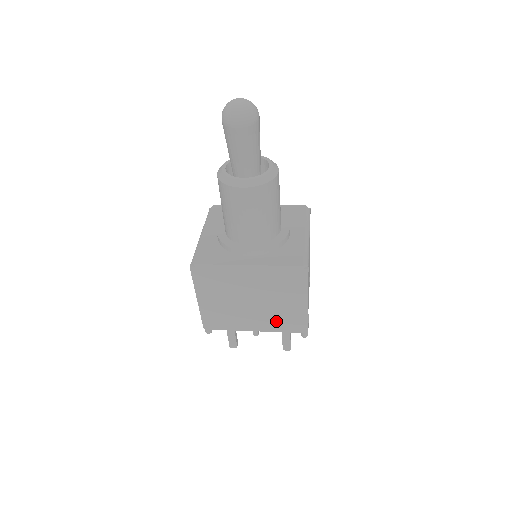
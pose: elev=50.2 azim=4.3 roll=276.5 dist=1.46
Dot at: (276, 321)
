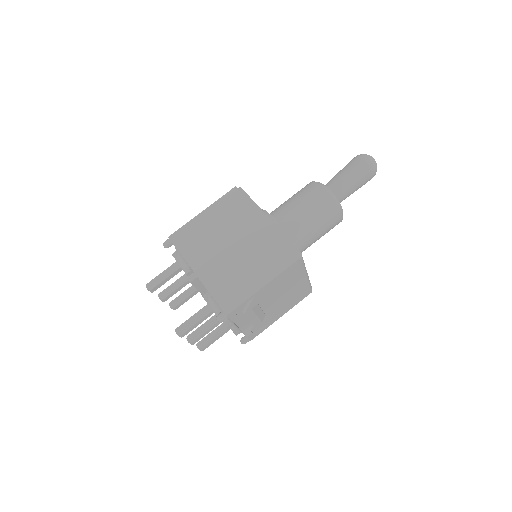
Dot at: (222, 280)
